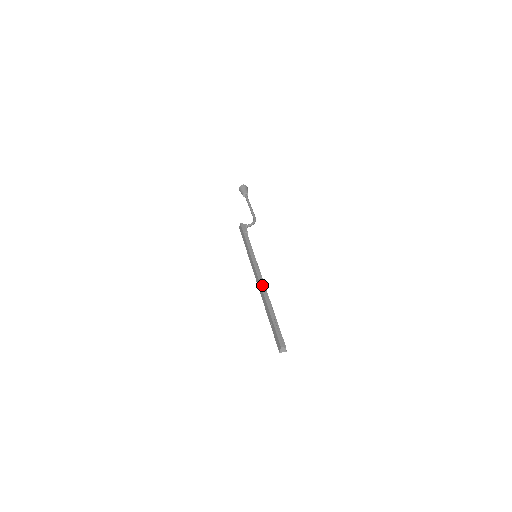
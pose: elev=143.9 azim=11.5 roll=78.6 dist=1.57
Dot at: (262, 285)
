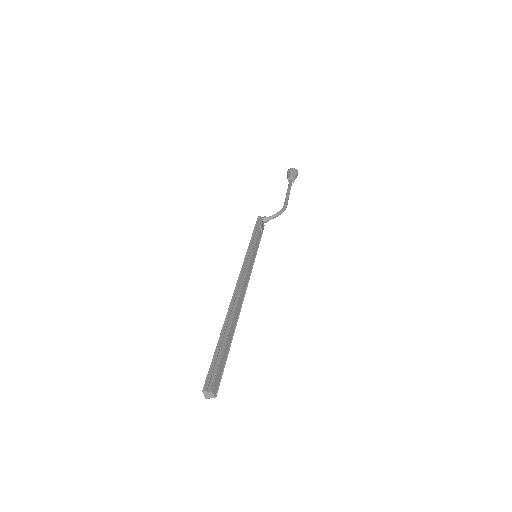
Dot at: (234, 296)
